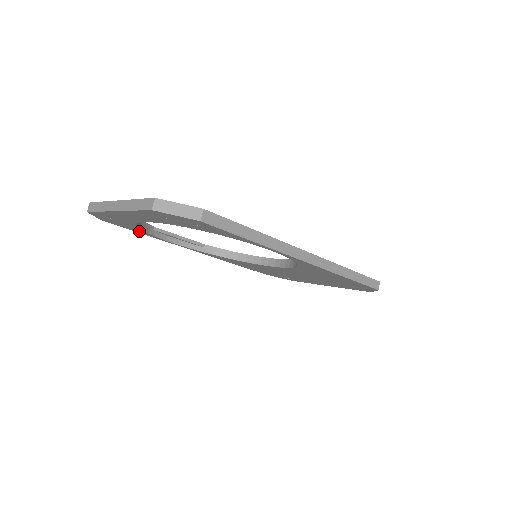
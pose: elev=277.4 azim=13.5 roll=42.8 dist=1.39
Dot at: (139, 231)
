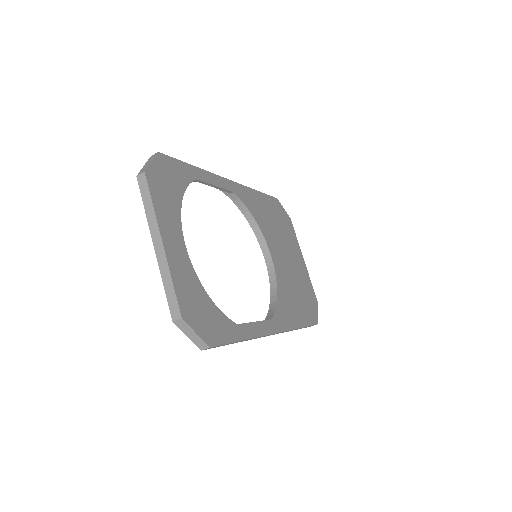
Dot at: occluded
